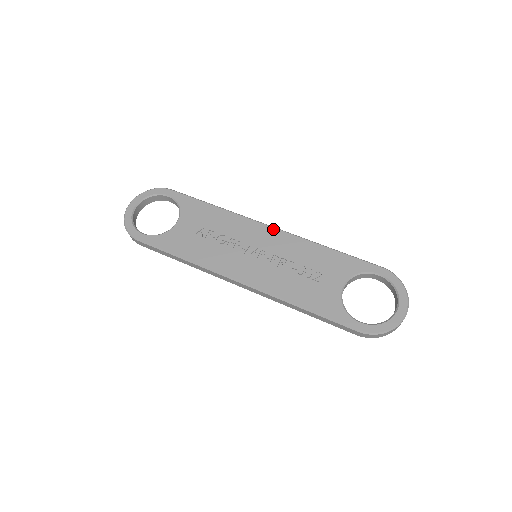
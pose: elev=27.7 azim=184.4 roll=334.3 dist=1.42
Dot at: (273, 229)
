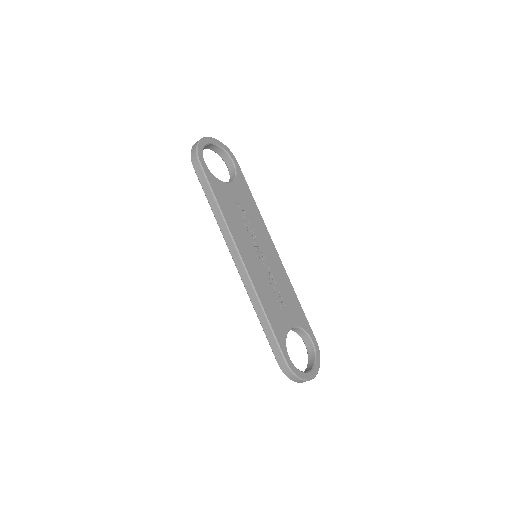
Dot at: (277, 253)
